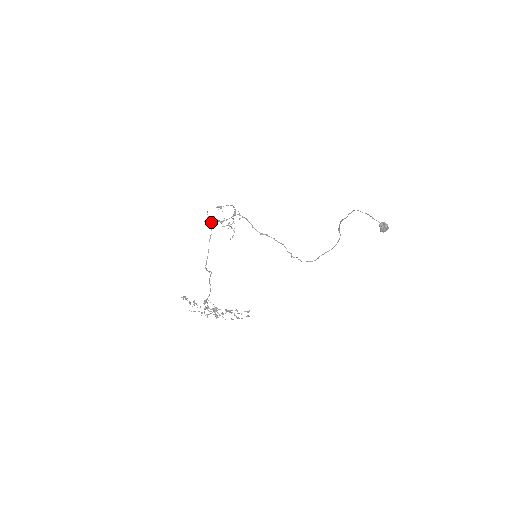
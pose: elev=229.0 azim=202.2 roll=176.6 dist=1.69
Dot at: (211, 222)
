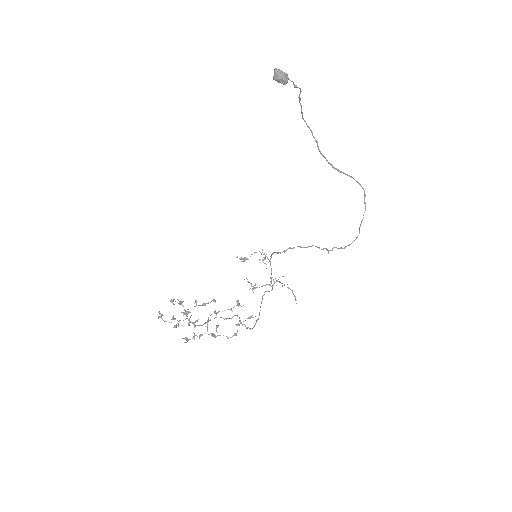
Dot at: occluded
